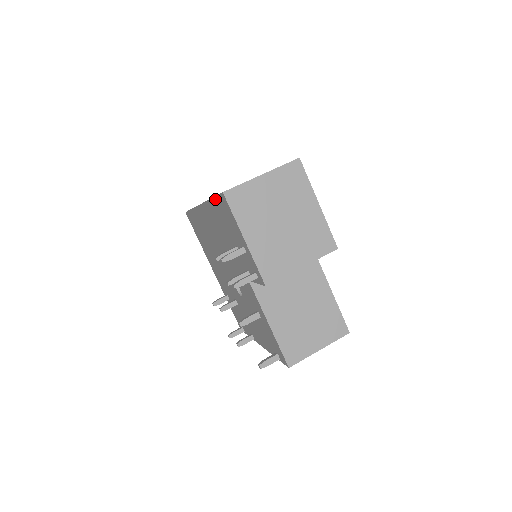
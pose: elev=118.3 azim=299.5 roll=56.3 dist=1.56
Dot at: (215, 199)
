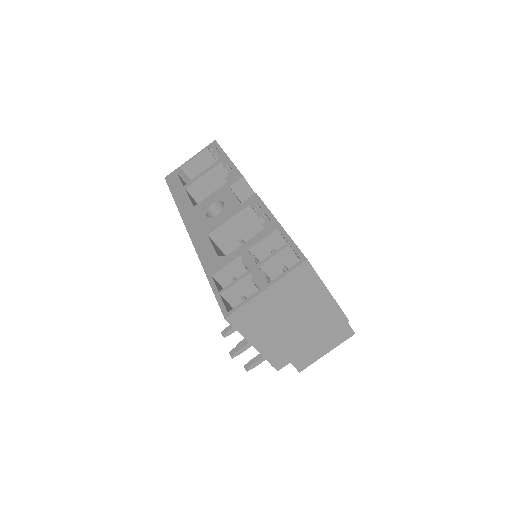
Dot at: (213, 289)
